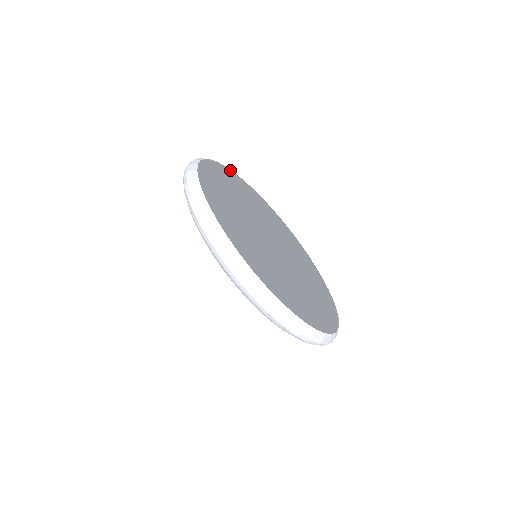
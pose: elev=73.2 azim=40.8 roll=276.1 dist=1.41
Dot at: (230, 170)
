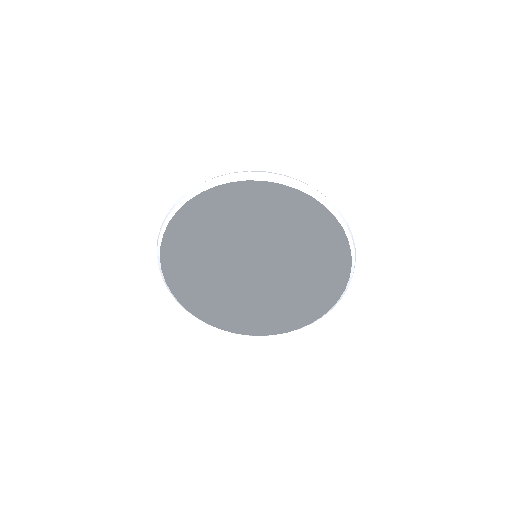
Dot at: (175, 211)
